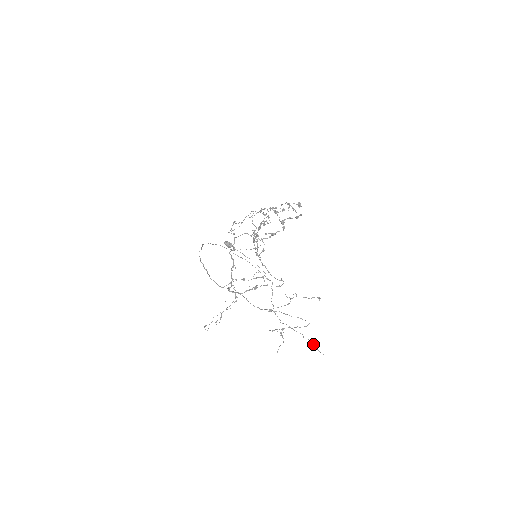
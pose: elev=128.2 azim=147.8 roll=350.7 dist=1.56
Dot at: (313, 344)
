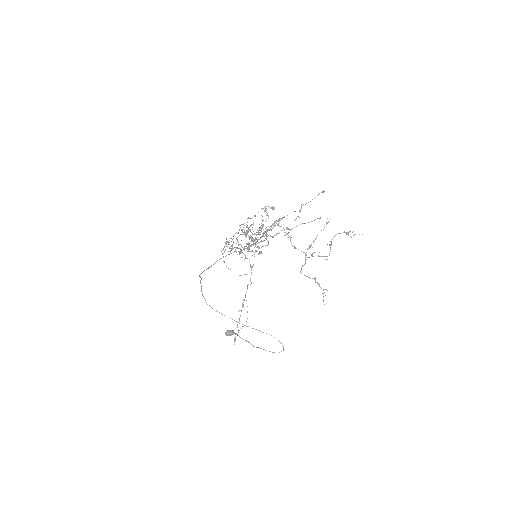
Dot at: occluded
